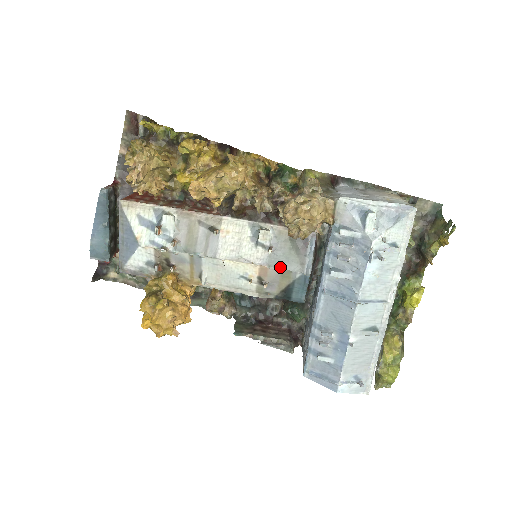
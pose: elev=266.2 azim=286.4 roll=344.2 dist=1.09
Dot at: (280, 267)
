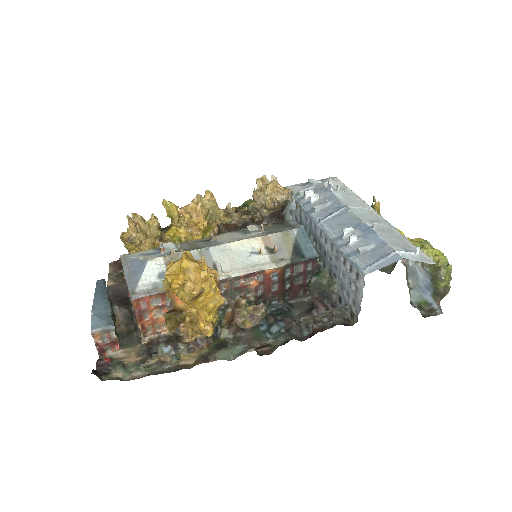
Dot at: (277, 232)
